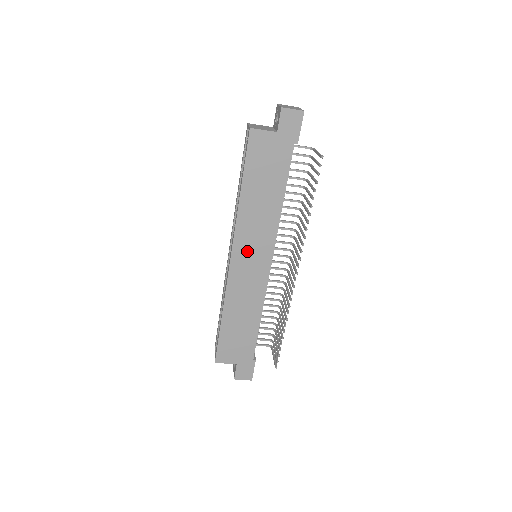
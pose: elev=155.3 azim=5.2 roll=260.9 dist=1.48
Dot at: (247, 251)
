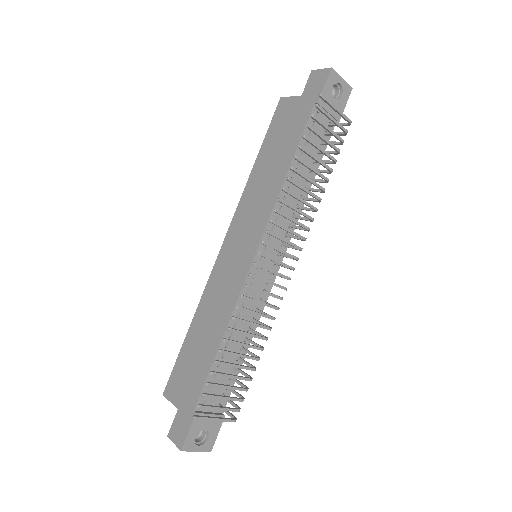
Dot at: (239, 235)
